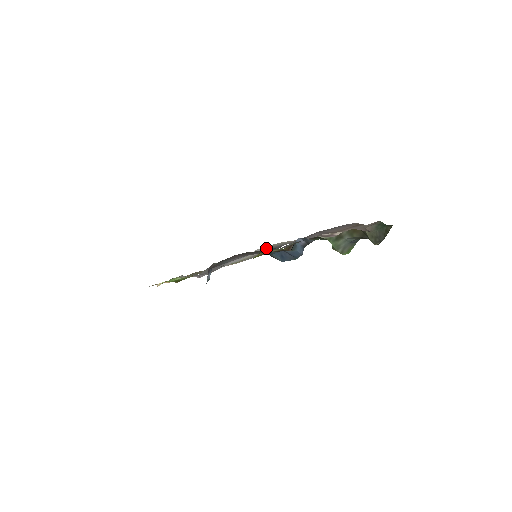
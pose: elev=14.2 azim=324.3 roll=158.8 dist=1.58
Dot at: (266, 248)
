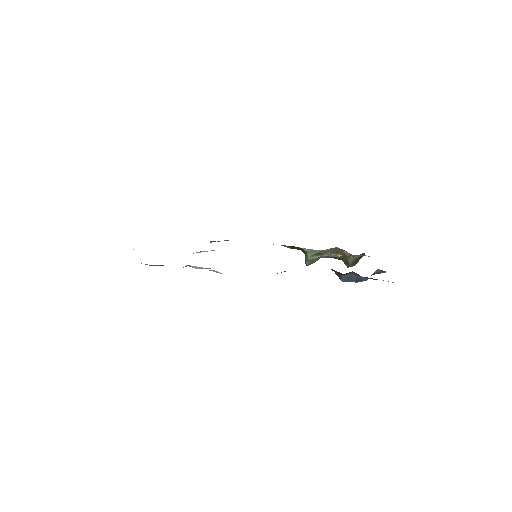
Dot at: (225, 240)
